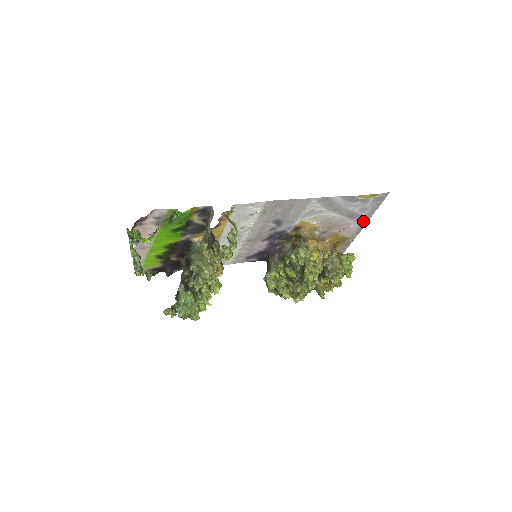
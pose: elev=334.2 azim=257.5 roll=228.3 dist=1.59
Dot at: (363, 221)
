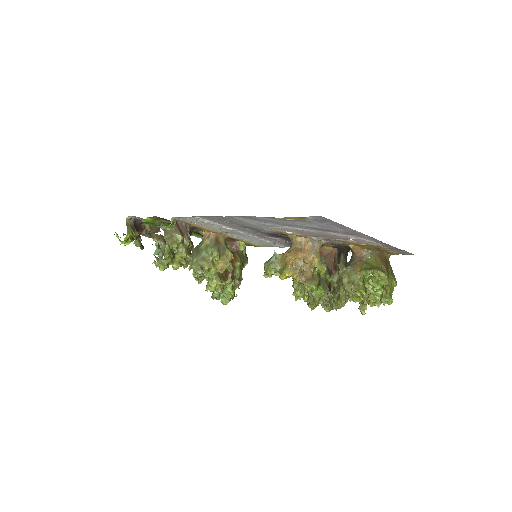
Dot at: (359, 235)
